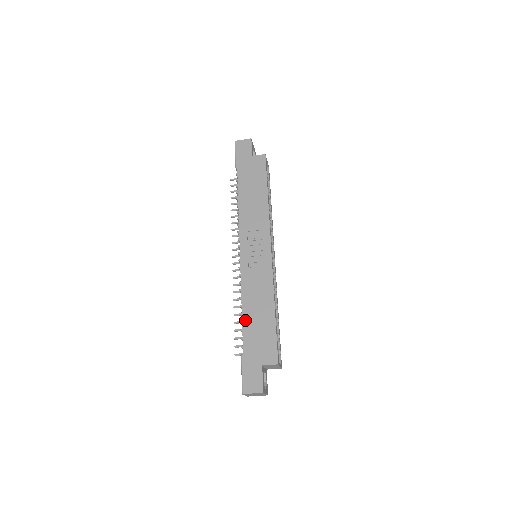
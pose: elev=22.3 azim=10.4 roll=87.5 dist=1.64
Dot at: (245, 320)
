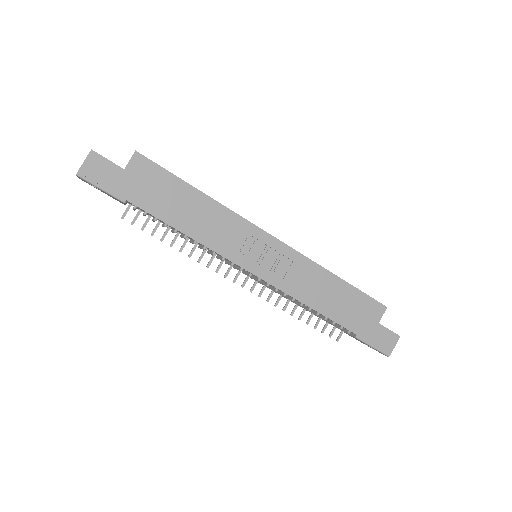
Dot at: (329, 314)
